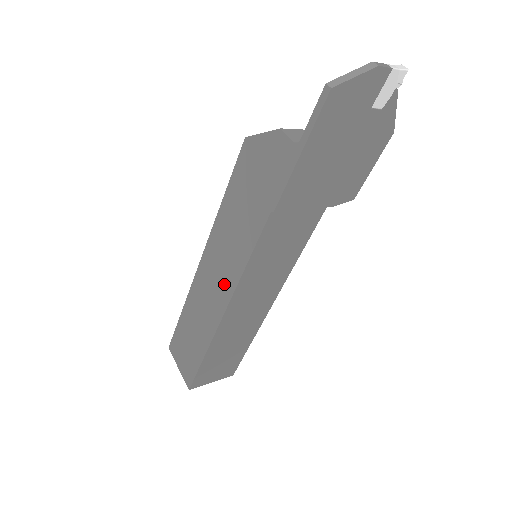
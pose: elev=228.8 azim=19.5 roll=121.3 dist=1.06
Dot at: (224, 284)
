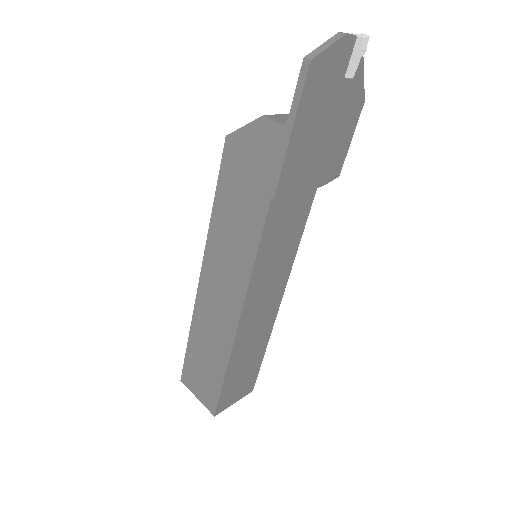
Dot at: (233, 290)
